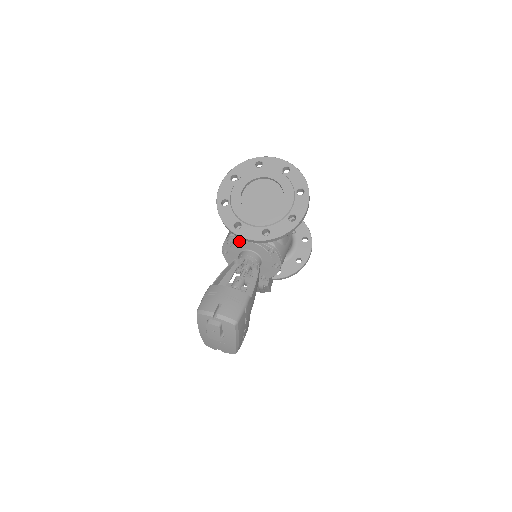
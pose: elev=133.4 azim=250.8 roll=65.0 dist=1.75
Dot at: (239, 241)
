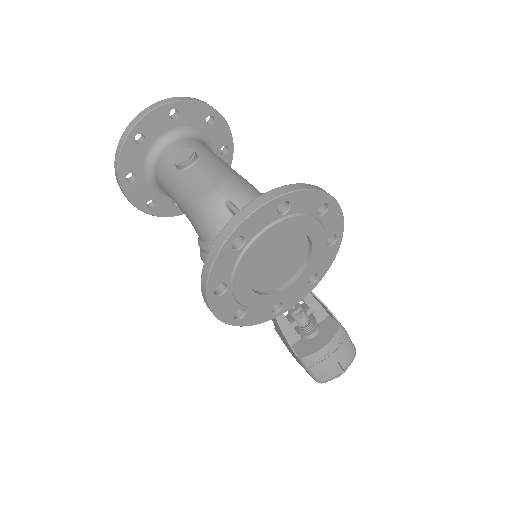
Dot at: occluded
